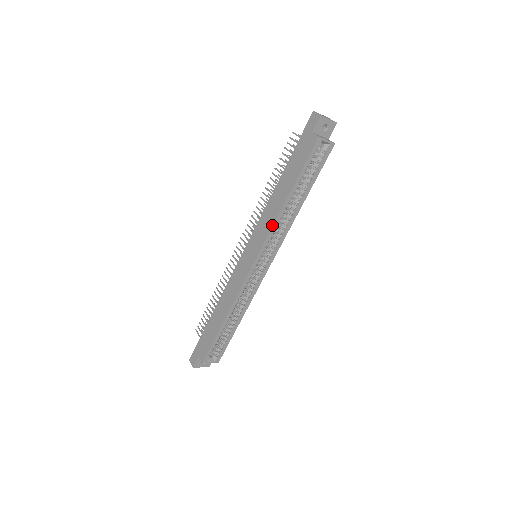
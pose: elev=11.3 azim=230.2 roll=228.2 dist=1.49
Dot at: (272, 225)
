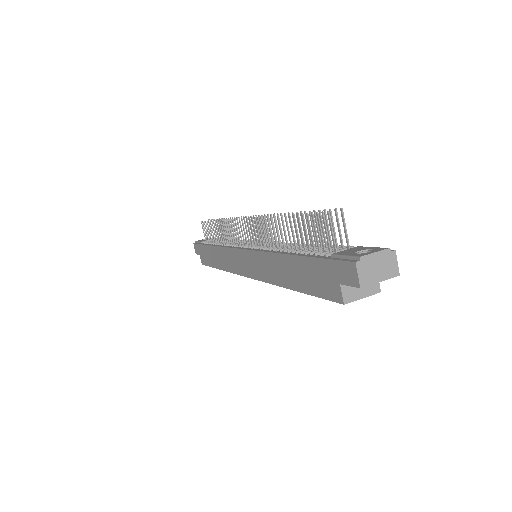
Dot at: (268, 282)
